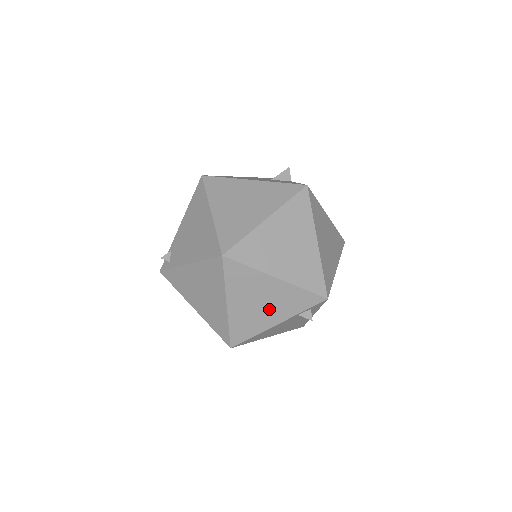
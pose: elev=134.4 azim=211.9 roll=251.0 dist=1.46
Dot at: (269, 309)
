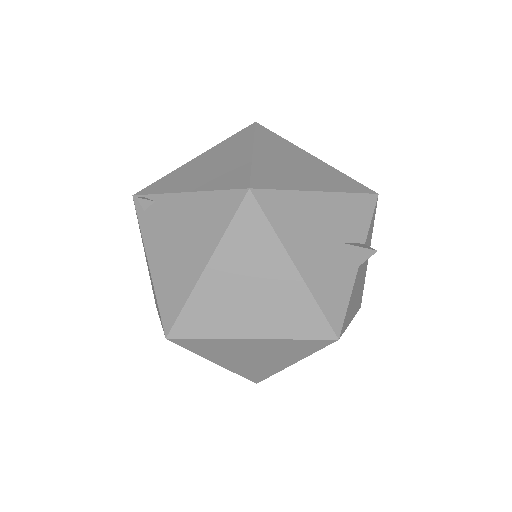
Dot at: occluded
